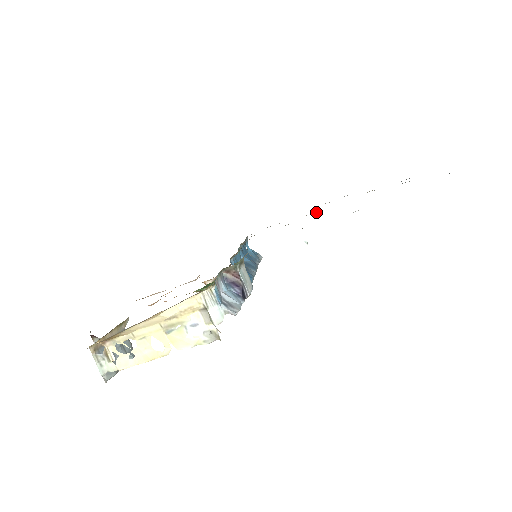
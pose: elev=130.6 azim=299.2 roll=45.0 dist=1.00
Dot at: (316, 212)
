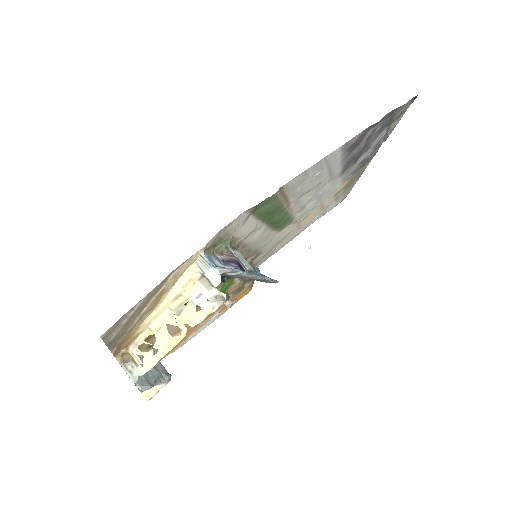
Dot at: (305, 215)
